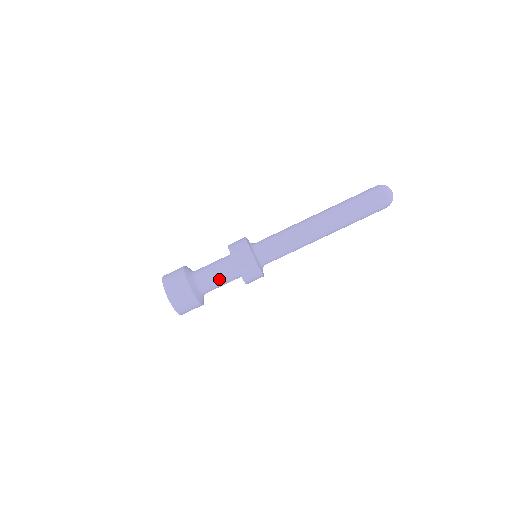
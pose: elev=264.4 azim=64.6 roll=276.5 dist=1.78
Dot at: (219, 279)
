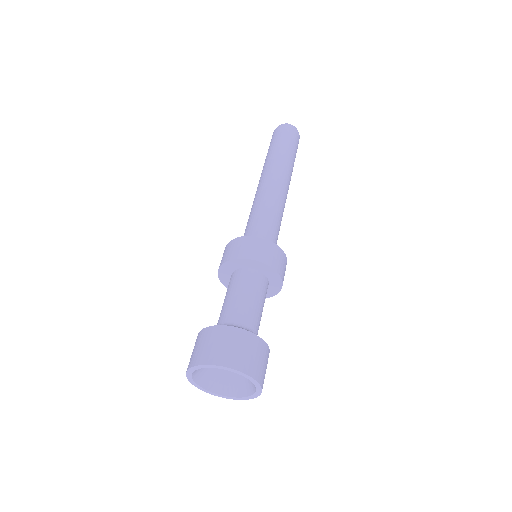
Dot at: (252, 299)
